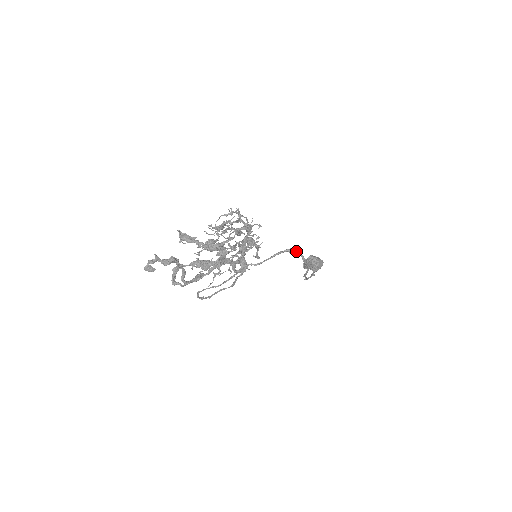
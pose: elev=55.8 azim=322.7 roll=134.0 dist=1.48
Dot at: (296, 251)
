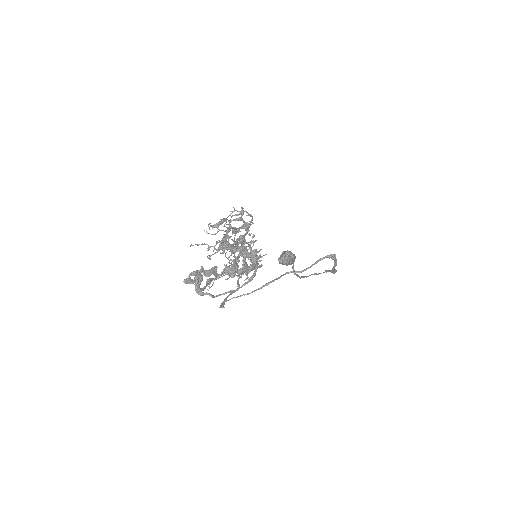
Dot at: (334, 257)
